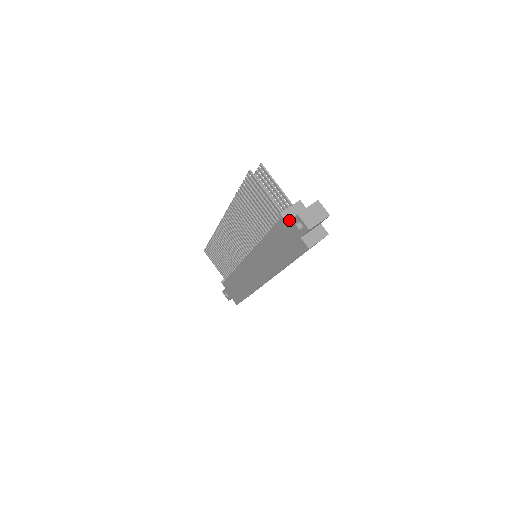
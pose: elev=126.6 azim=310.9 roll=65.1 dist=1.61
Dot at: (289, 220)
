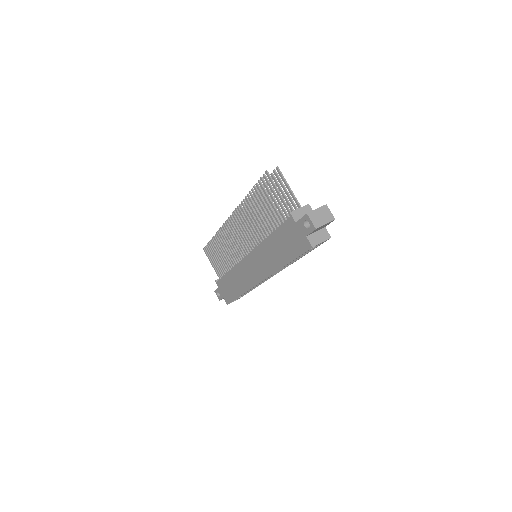
Dot at: (297, 220)
